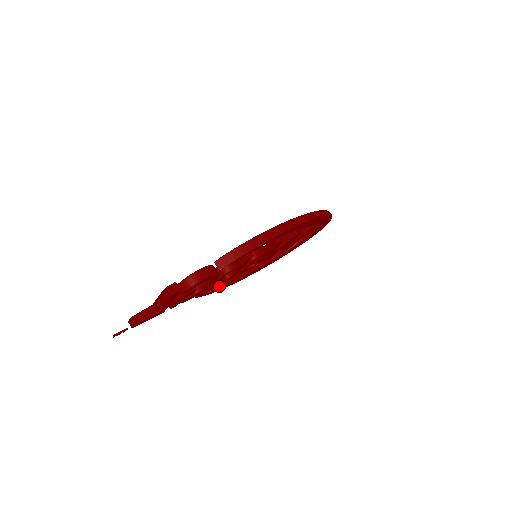
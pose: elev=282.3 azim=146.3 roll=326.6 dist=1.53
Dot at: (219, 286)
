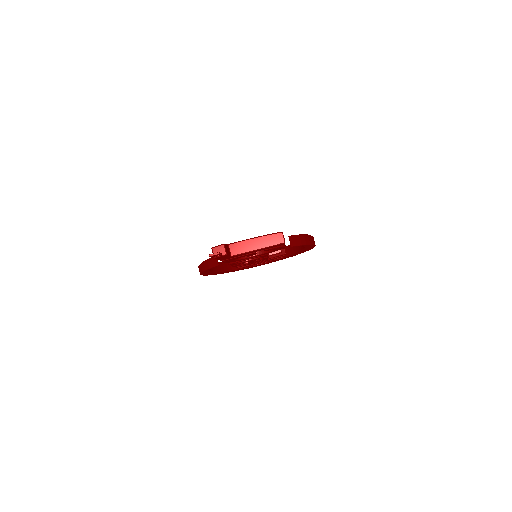
Dot at: occluded
